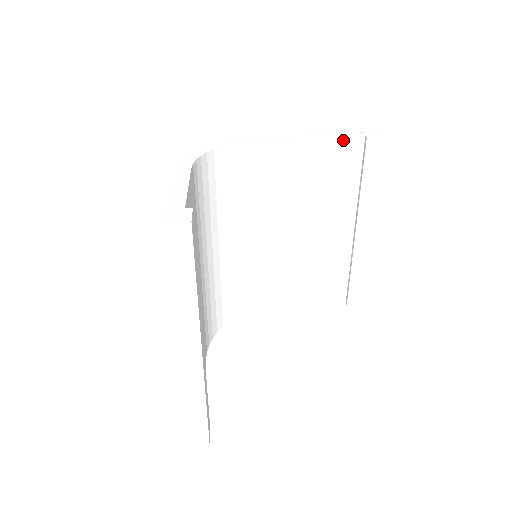
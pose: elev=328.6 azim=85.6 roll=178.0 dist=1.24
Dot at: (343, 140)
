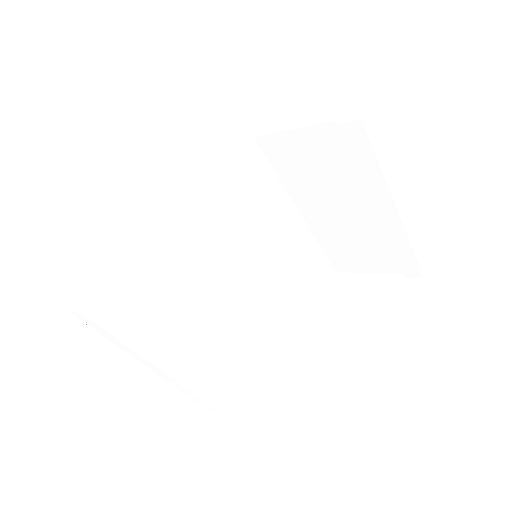
Dot at: (315, 129)
